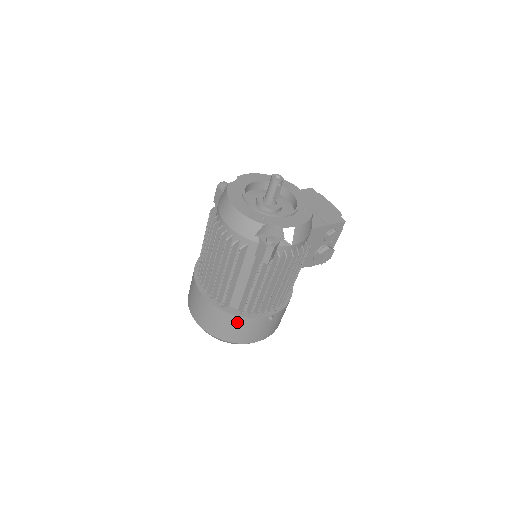
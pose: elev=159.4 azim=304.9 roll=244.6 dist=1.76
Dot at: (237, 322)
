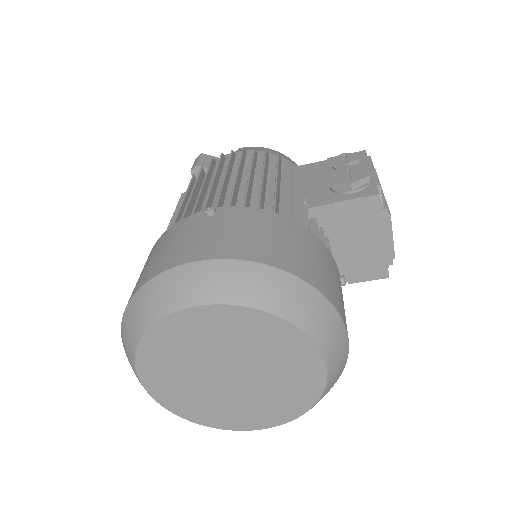
Dot at: (155, 249)
